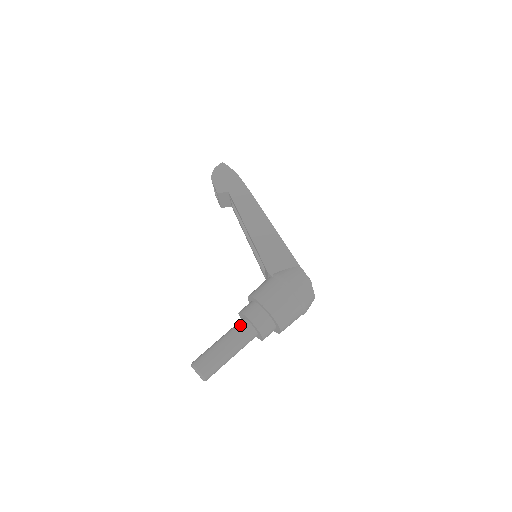
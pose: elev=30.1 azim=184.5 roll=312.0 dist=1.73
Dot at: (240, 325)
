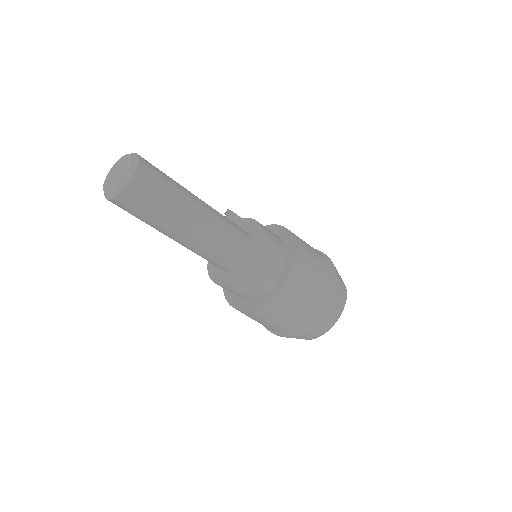
Dot at: occluded
